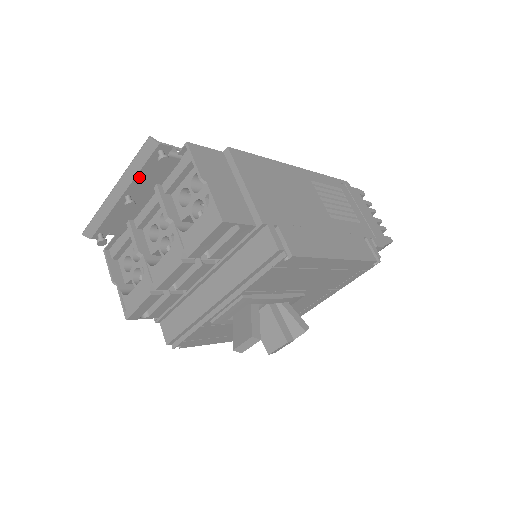
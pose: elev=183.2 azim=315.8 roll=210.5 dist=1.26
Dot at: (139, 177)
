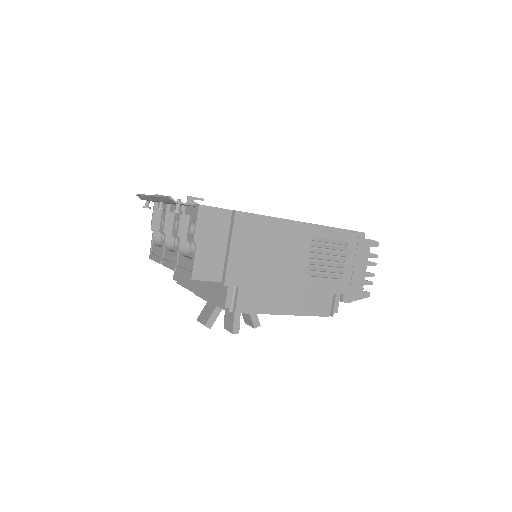
Dot at: (167, 202)
